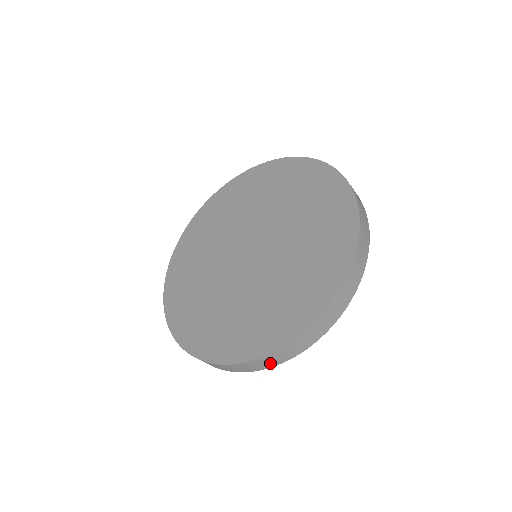
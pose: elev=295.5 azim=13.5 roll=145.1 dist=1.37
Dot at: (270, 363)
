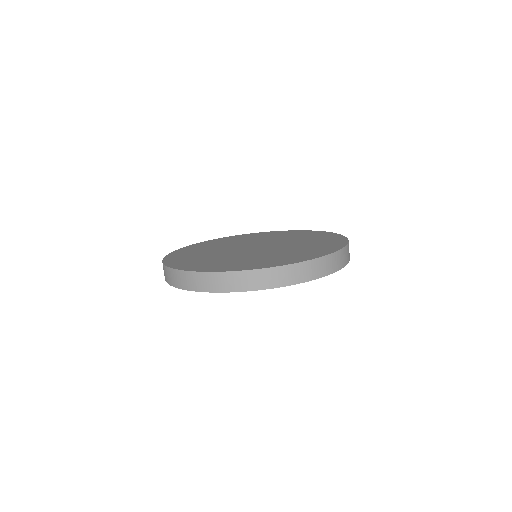
Dot at: (177, 281)
